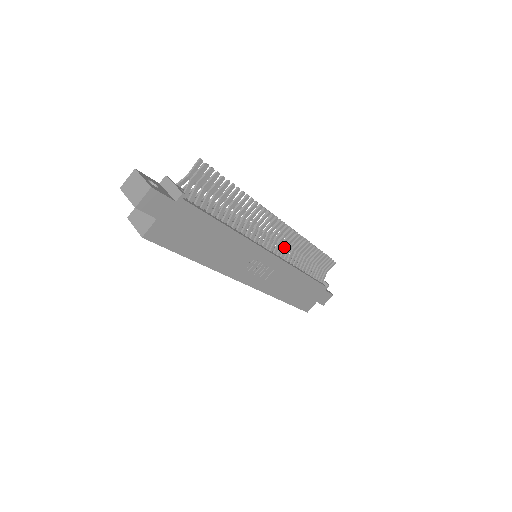
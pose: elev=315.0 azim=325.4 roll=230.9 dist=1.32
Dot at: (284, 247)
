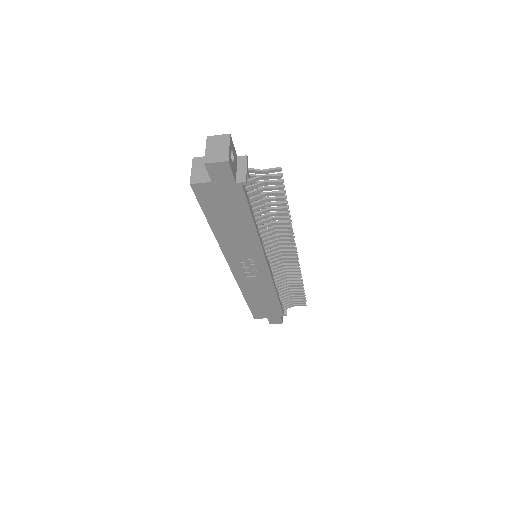
Dot at: (281, 267)
